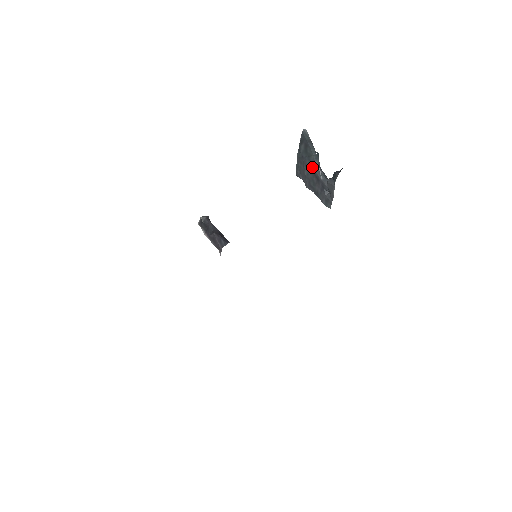
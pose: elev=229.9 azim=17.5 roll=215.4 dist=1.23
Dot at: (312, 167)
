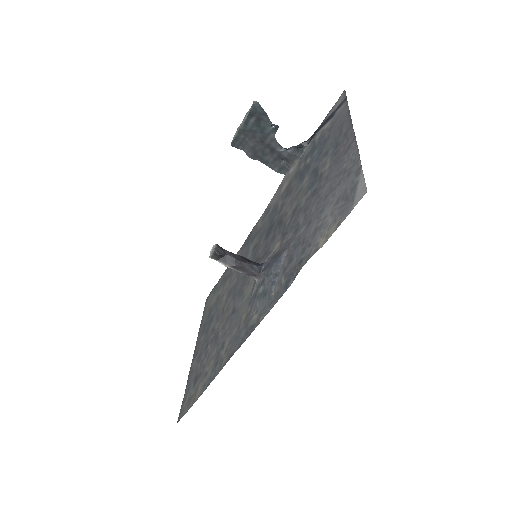
Dot at: (265, 139)
